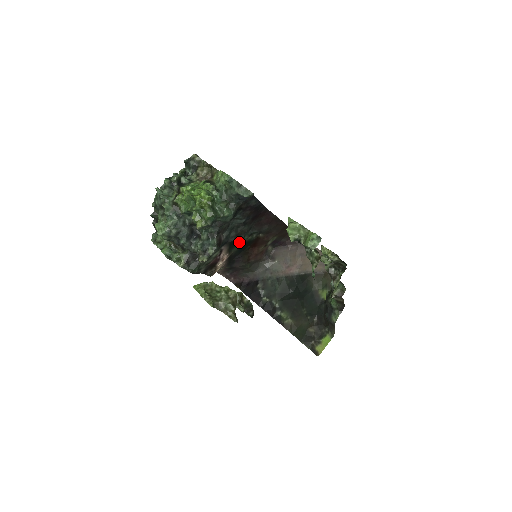
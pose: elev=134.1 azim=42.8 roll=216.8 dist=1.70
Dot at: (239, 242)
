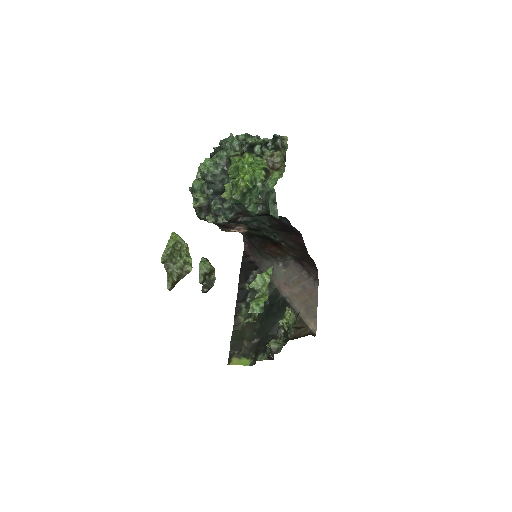
Dot at: (261, 232)
